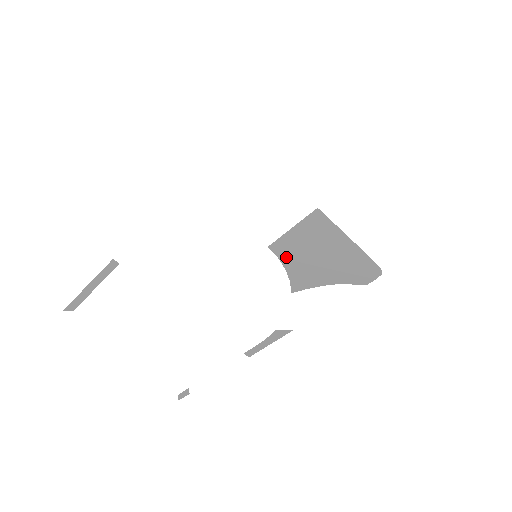
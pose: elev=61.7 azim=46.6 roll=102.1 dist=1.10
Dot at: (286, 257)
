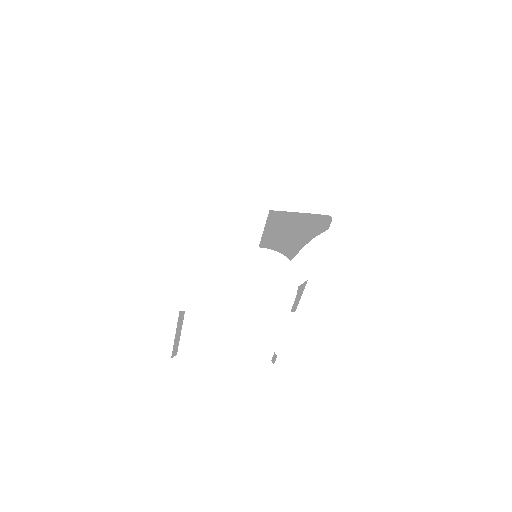
Dot at: (273, 245)
